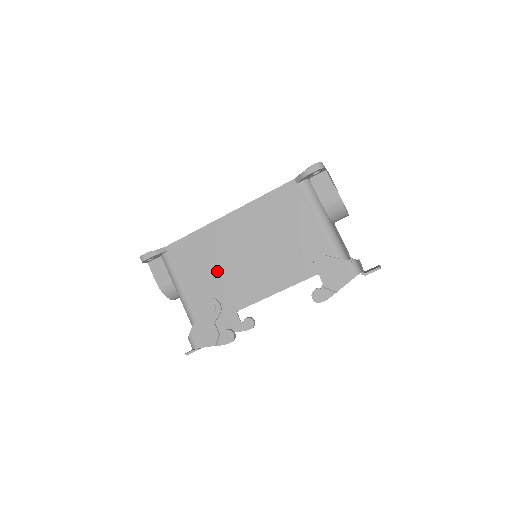
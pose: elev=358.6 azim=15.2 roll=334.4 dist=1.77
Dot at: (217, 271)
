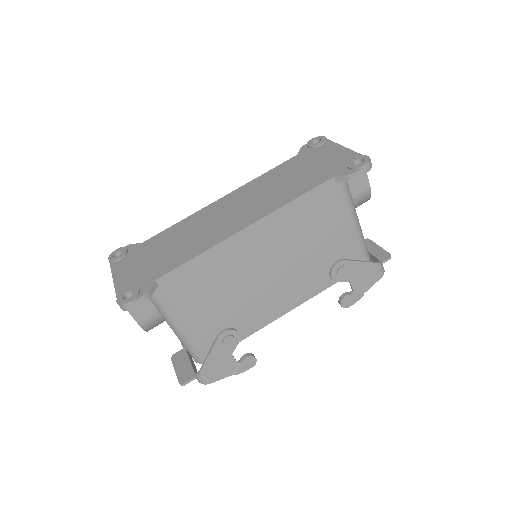
Dot at: (231, 296)
